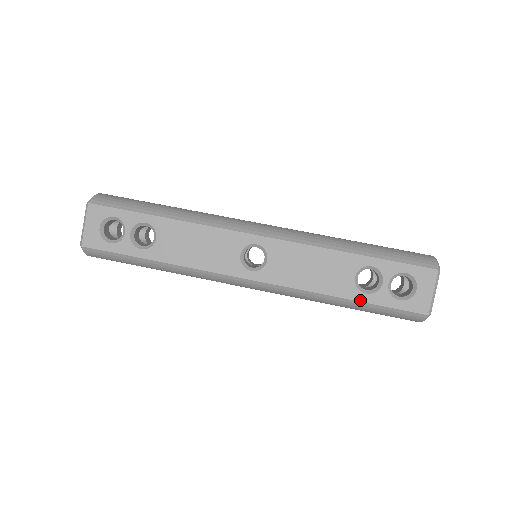
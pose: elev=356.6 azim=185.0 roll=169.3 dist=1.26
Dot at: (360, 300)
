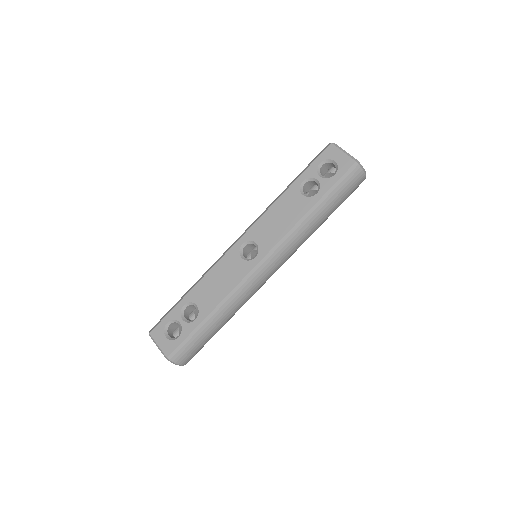
Dot at: (318, 199)
